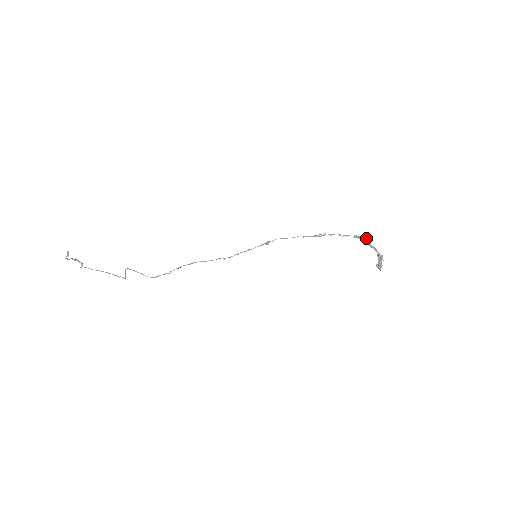
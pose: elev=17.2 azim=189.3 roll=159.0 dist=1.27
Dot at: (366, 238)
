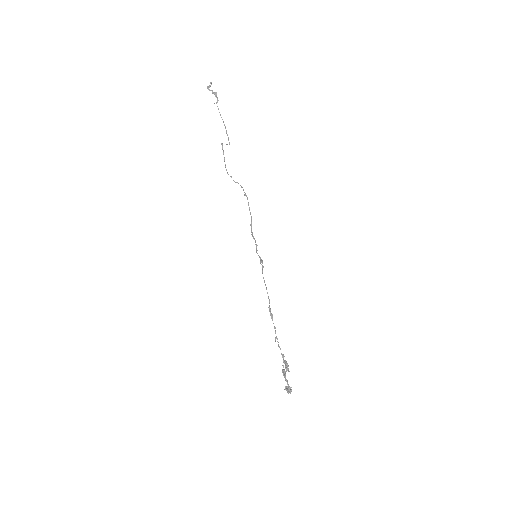
Dot at: (287, 368)
